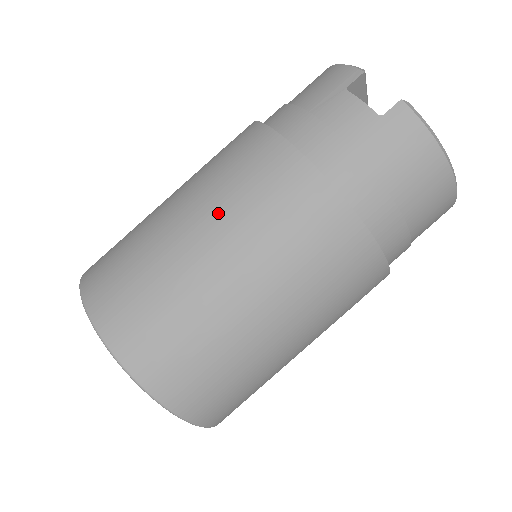
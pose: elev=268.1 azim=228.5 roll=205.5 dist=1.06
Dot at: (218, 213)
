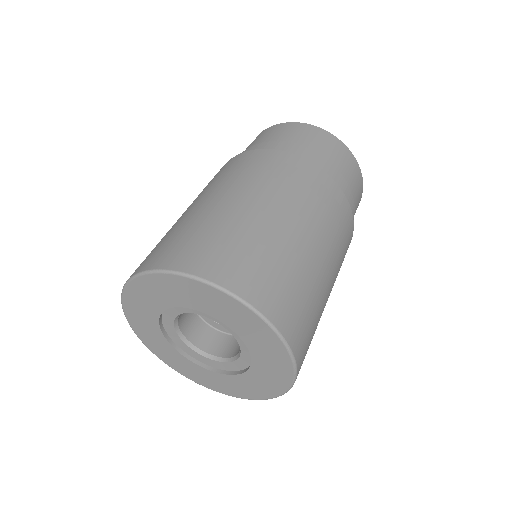
Dot at: occluded
